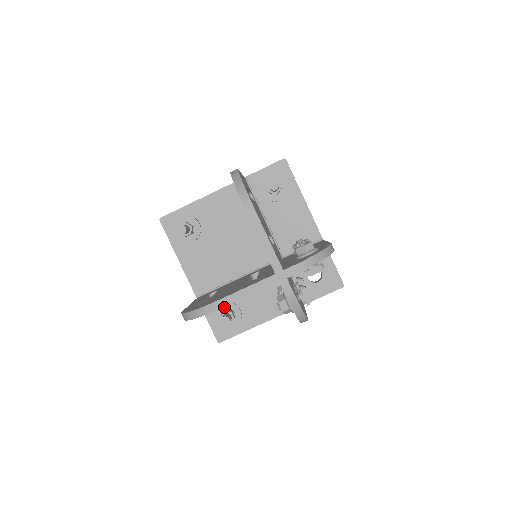
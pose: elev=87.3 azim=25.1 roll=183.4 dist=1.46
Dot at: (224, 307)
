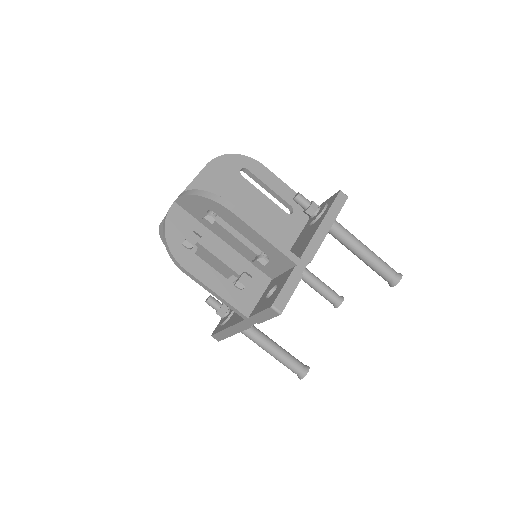
Dot at: occluded
